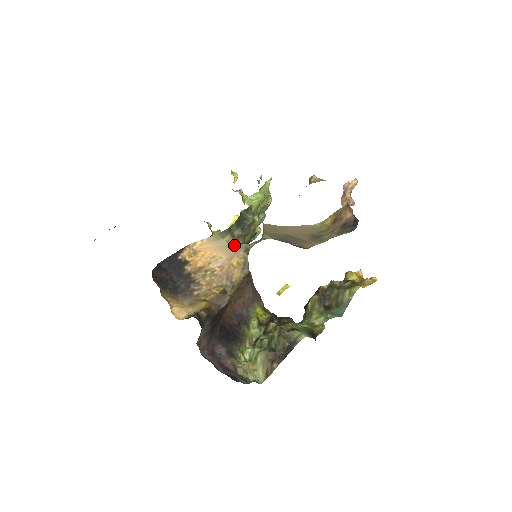
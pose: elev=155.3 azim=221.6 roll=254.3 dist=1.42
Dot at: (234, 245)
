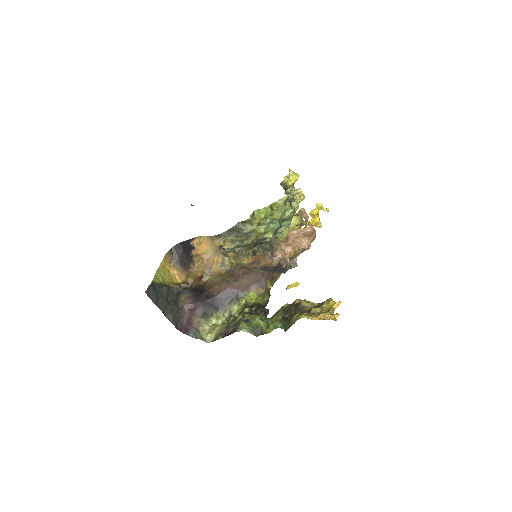
Dot at: (218, 248)
